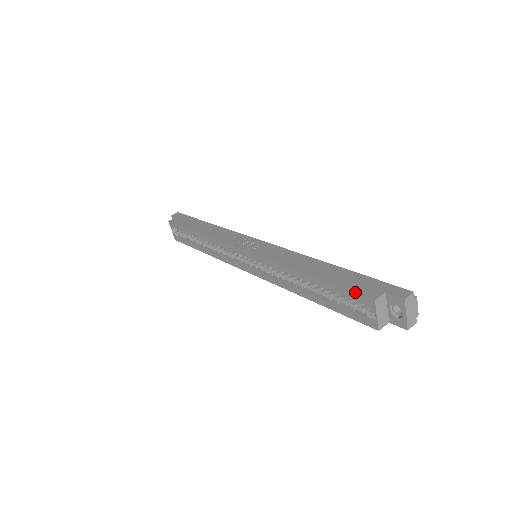
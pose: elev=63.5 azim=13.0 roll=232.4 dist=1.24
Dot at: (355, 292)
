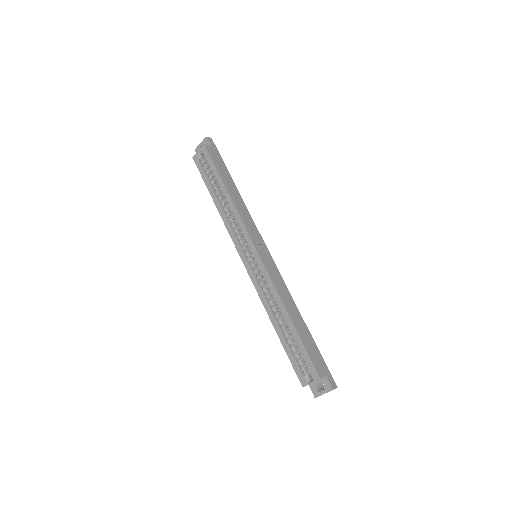
Dot at: (313, 363)
